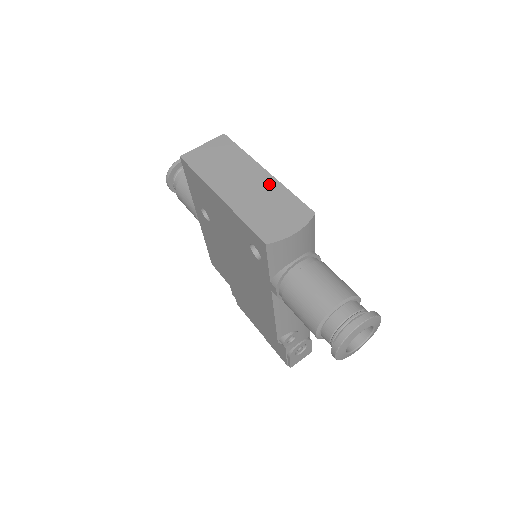
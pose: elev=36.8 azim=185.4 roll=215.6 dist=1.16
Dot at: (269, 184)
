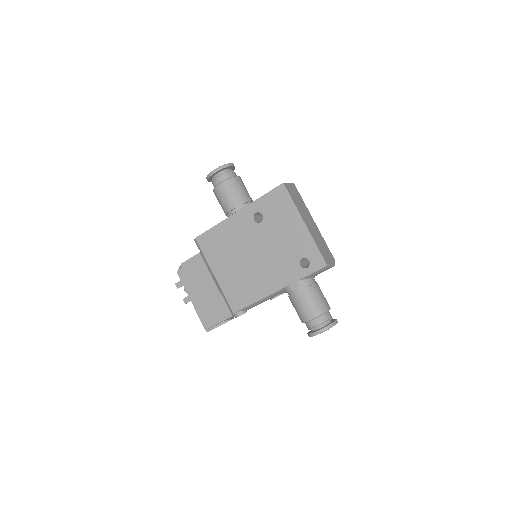
Dot at: (318, 232)
